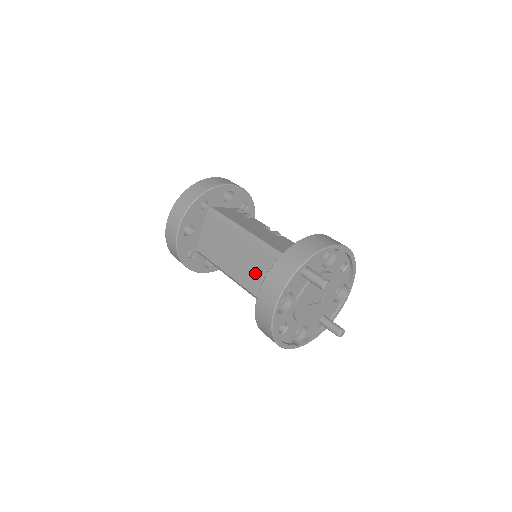
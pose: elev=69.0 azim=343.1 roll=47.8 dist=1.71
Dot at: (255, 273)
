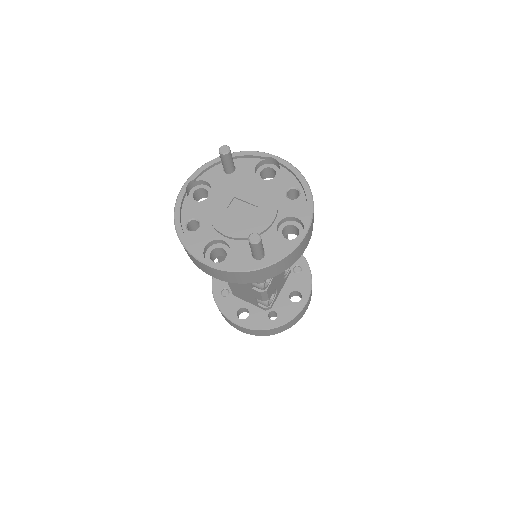
Dot at: occluded
